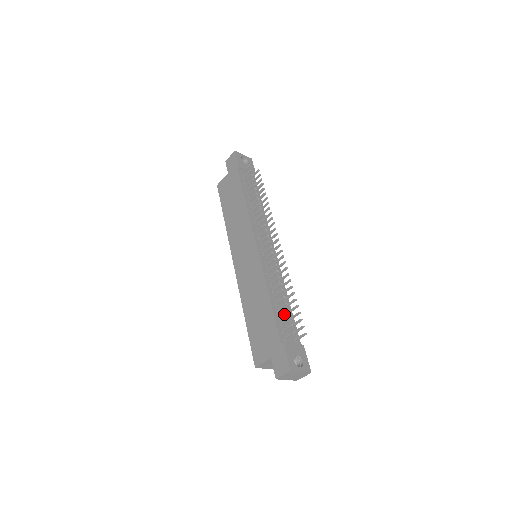
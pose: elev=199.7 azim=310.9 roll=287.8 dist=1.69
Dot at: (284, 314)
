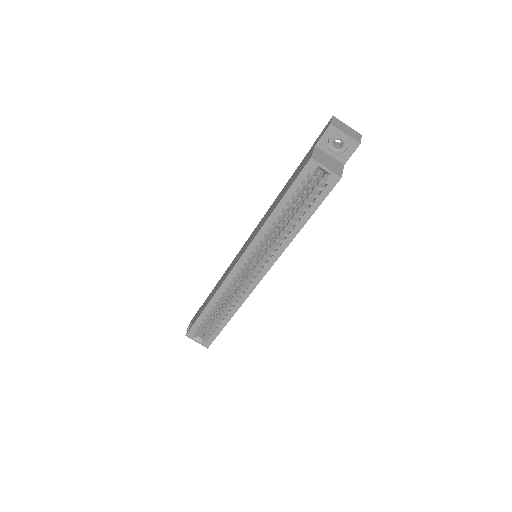
Dot at: occluded
